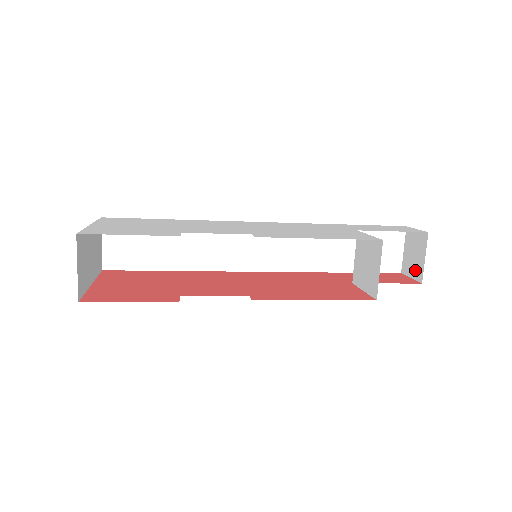
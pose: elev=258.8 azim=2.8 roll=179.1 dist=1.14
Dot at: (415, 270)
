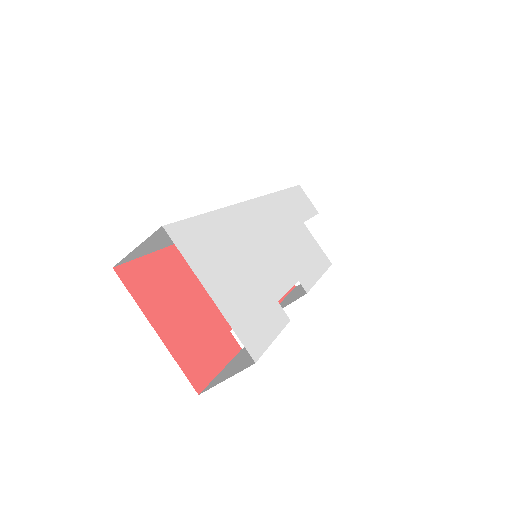
Dot at: occluded
